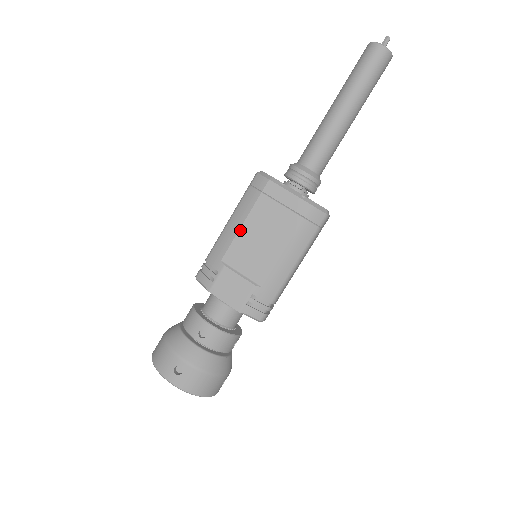
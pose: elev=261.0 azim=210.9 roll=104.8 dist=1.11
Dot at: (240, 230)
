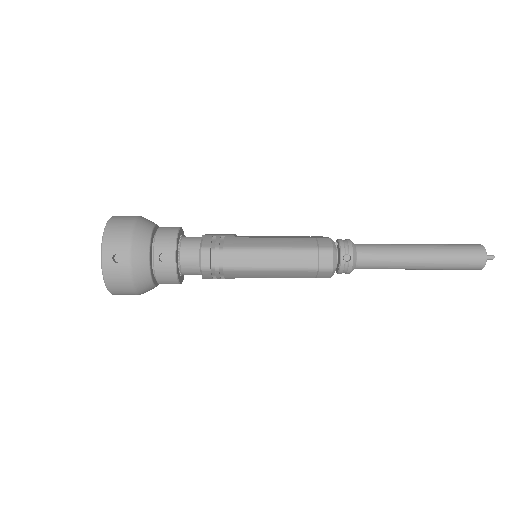
Dot at: occluded
